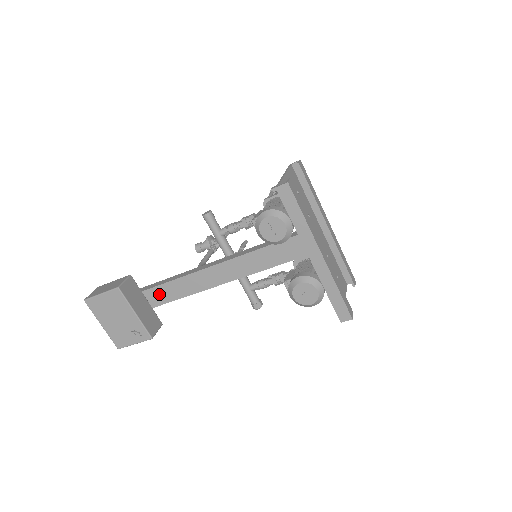
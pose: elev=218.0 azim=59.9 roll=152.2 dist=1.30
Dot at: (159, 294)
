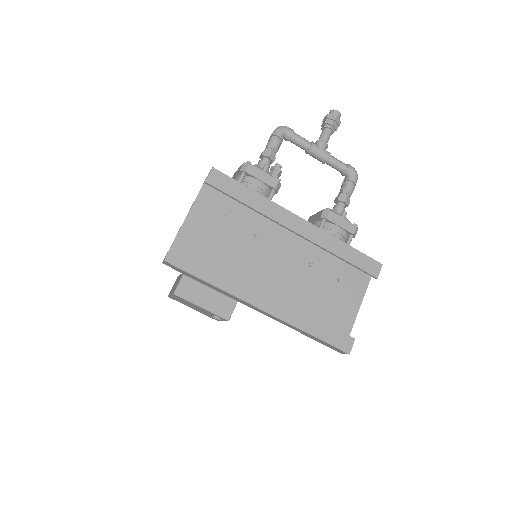
Dot at: occluded
